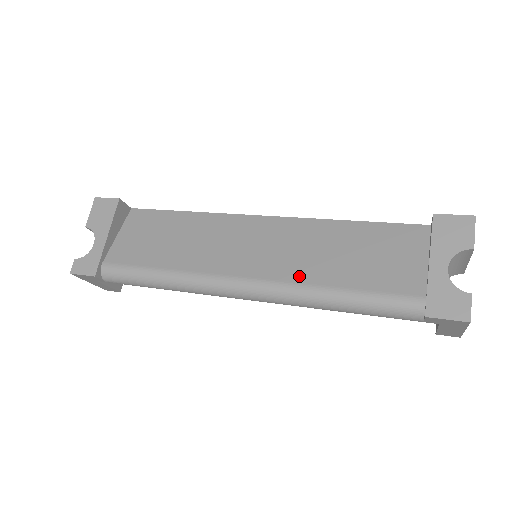
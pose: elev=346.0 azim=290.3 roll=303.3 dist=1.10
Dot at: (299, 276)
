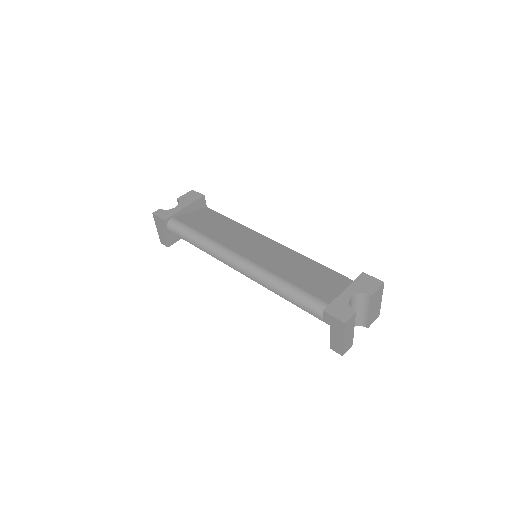
Dot at: (271, 268)
